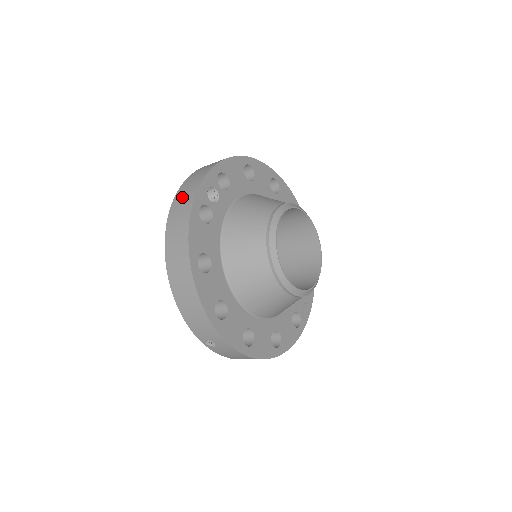
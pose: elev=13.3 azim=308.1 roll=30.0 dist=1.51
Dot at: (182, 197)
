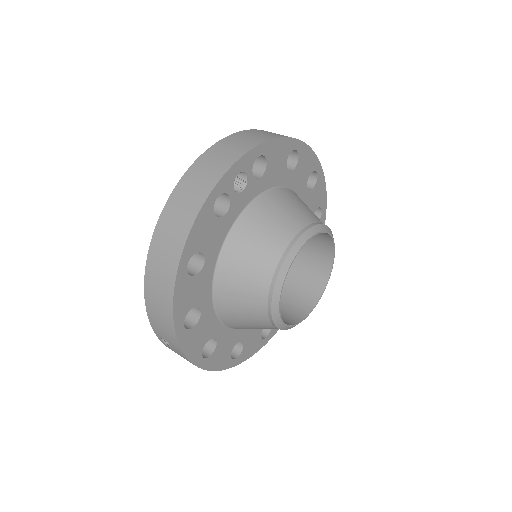
Dot at: (203, 170)
